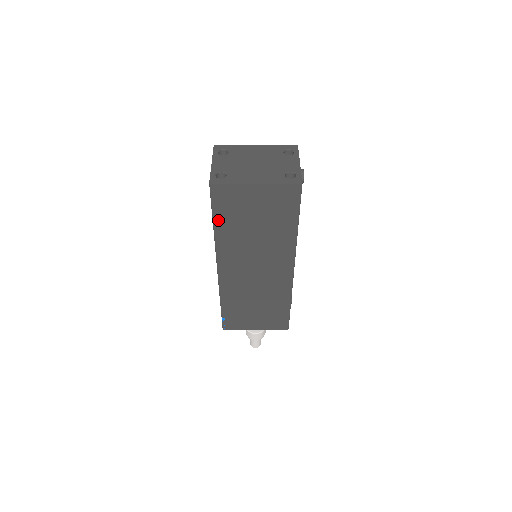
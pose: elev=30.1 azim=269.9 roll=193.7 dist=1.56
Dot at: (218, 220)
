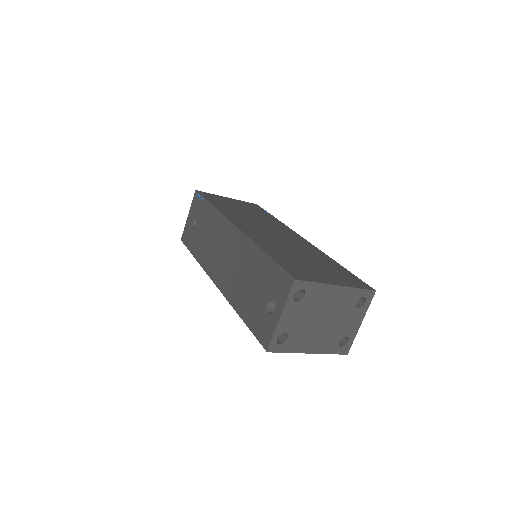
Dot at: occluded
